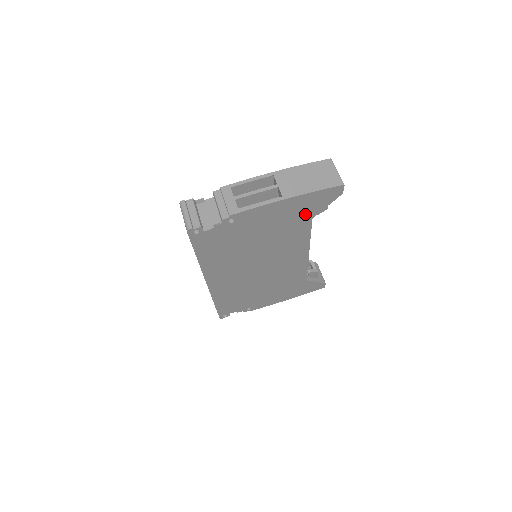
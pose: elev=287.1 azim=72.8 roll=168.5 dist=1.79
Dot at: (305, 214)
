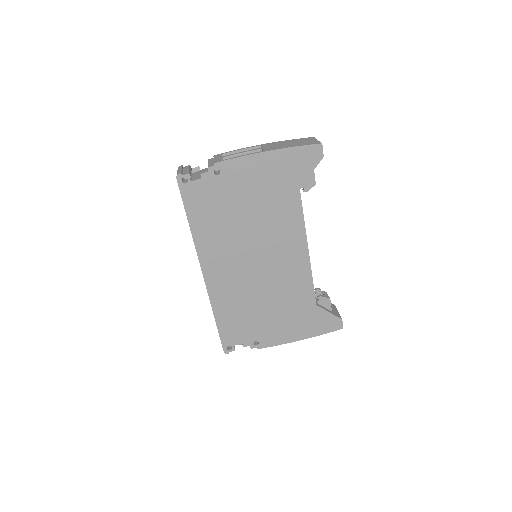
Dot at: (291, 180)
